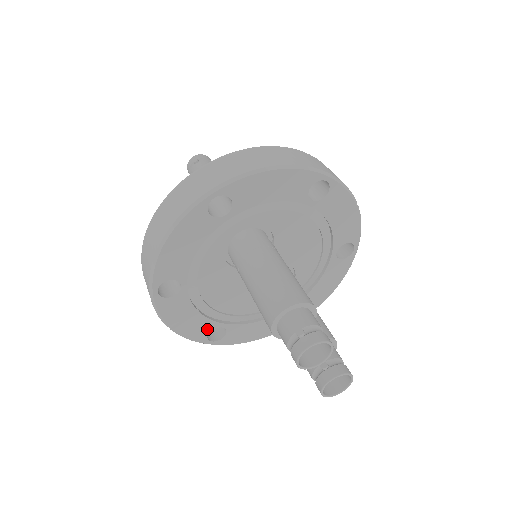
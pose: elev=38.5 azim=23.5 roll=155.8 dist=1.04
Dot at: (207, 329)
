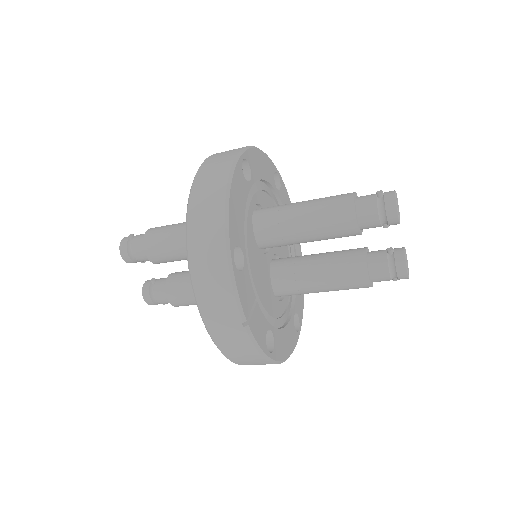
Dot at: (264, 331)
